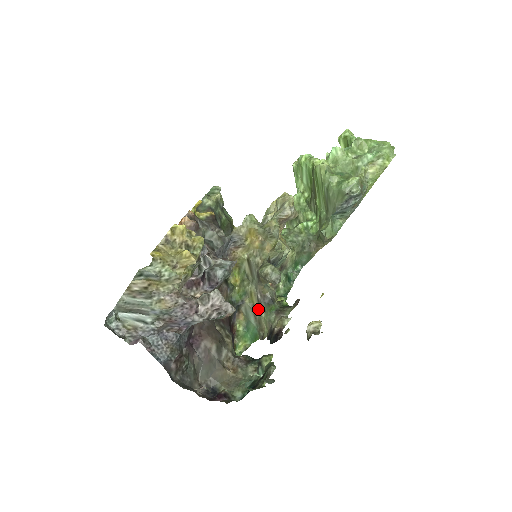
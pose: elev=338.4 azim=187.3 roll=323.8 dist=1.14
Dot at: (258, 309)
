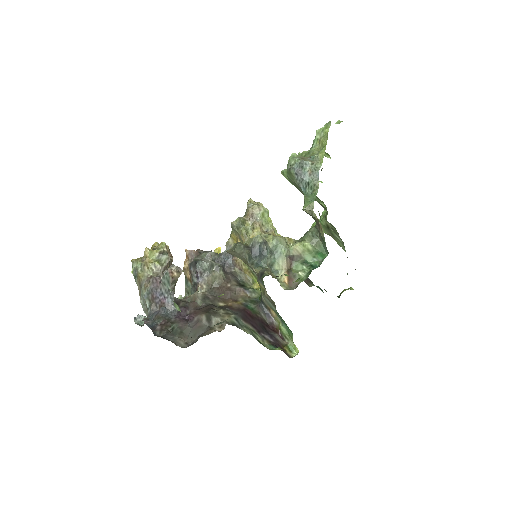
Dot at: (266, 292)
